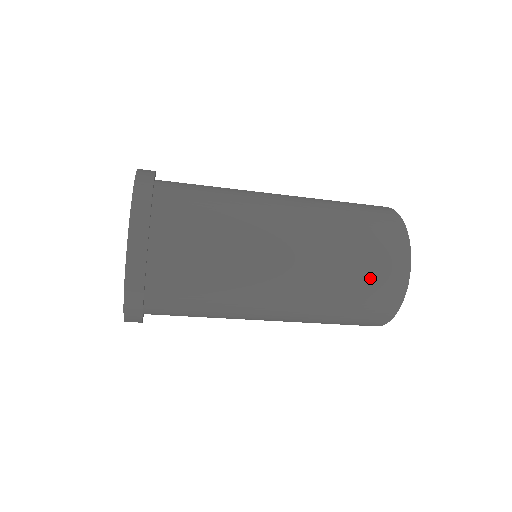
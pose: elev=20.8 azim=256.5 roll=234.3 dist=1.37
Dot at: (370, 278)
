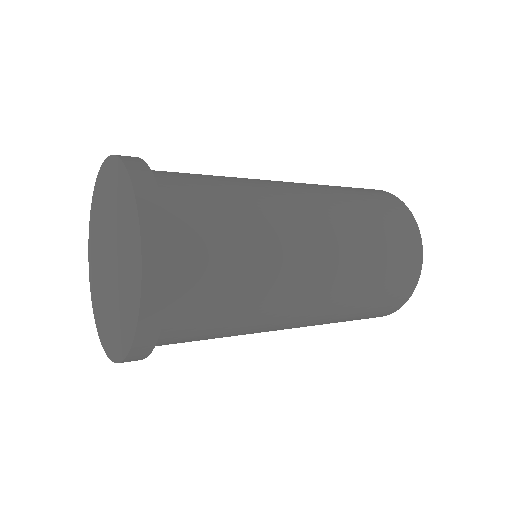
Dot at: (390, 272)
